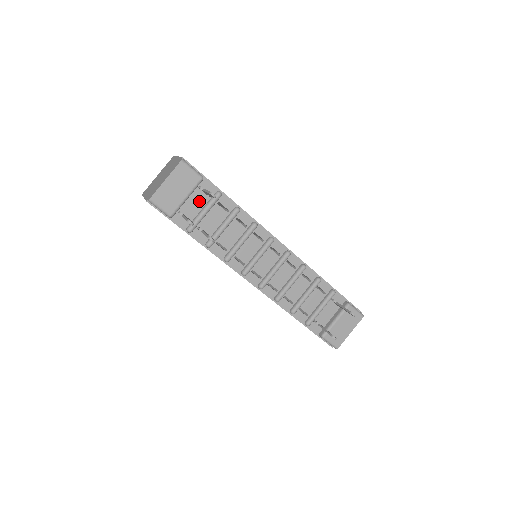
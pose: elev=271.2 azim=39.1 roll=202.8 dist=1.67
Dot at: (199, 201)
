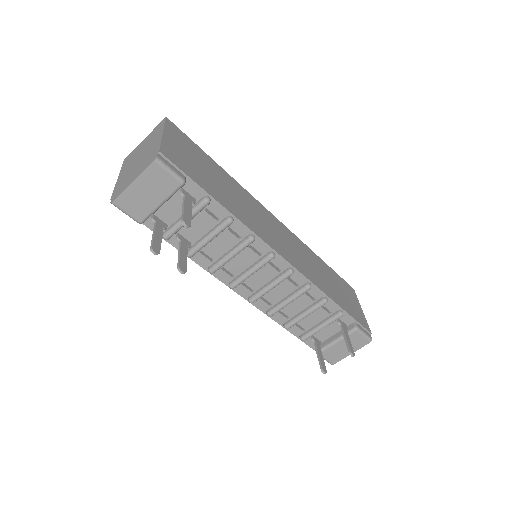
Dot at: (180, 205)
